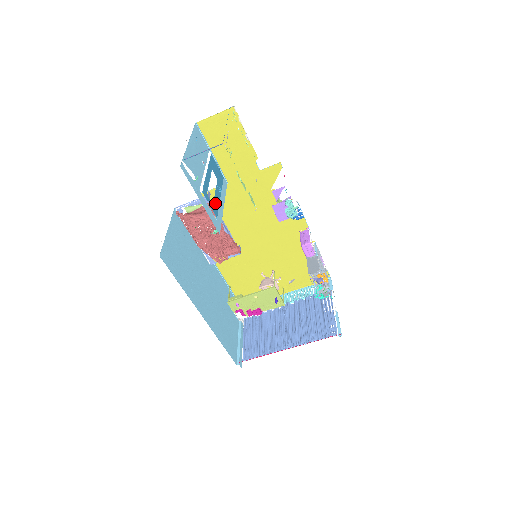
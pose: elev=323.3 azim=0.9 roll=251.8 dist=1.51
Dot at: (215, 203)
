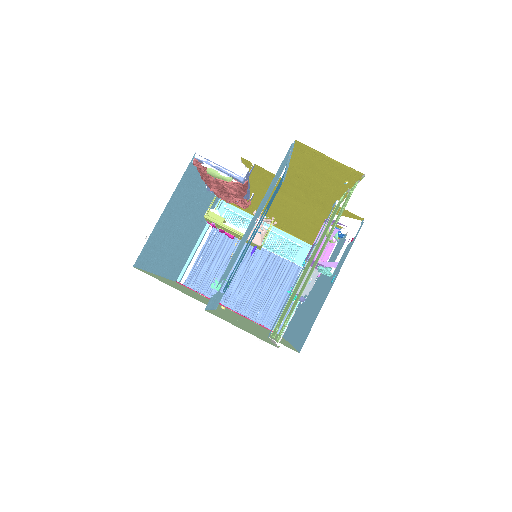
Dot at: (236, 269)
